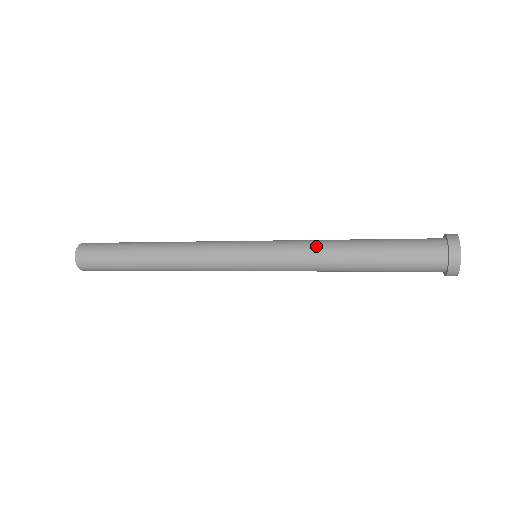
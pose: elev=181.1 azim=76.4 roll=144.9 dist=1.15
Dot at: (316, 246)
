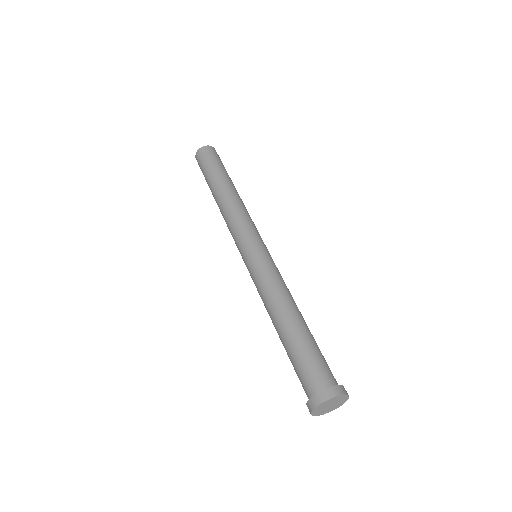
Dot at: occluded
